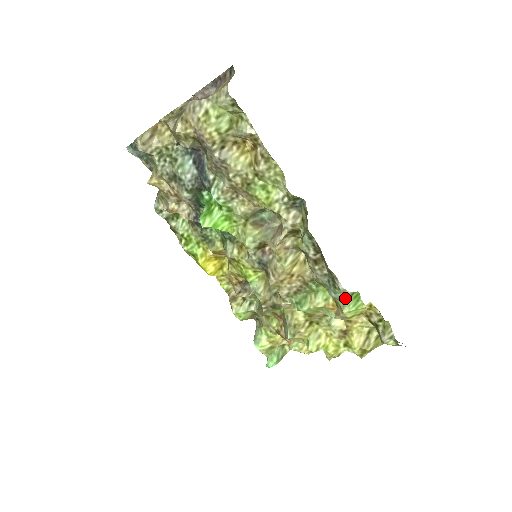
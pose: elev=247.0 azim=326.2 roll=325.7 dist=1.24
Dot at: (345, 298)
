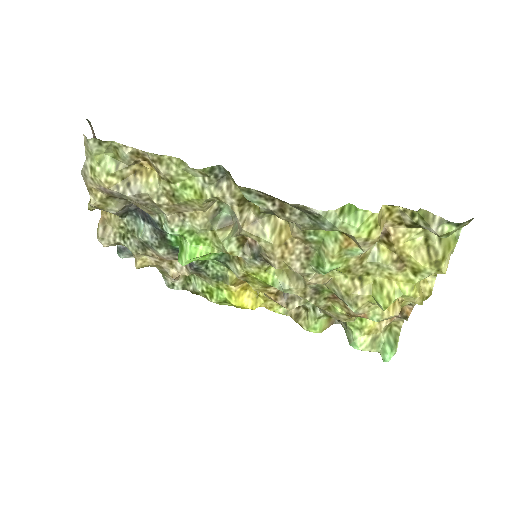
Dot at: (337, 220)
